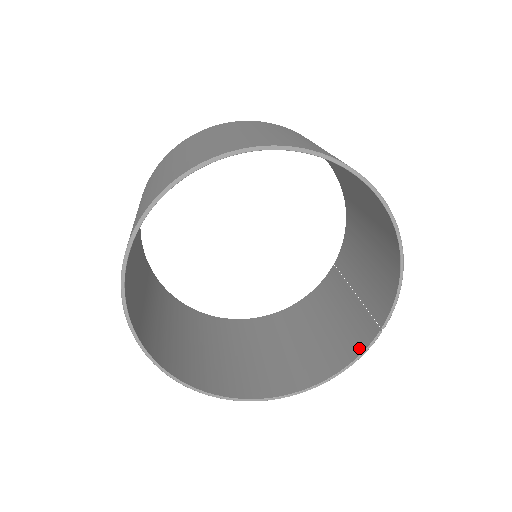
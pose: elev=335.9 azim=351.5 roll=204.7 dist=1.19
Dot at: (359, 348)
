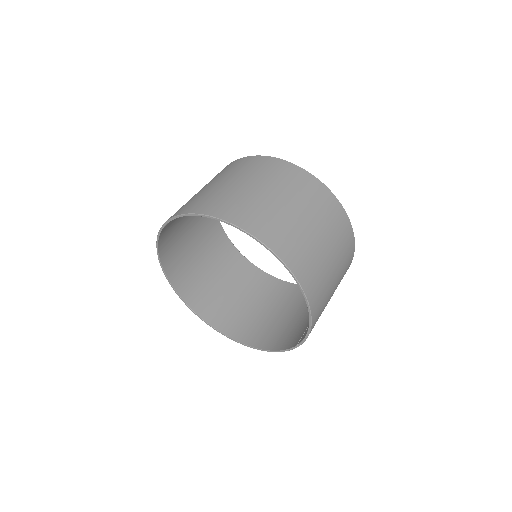
Dot at: (287, 346)
